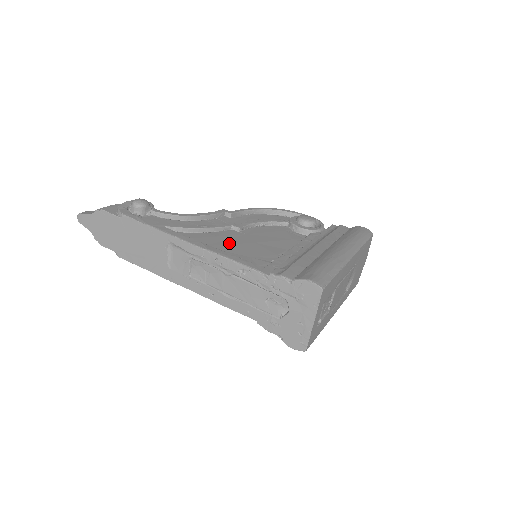
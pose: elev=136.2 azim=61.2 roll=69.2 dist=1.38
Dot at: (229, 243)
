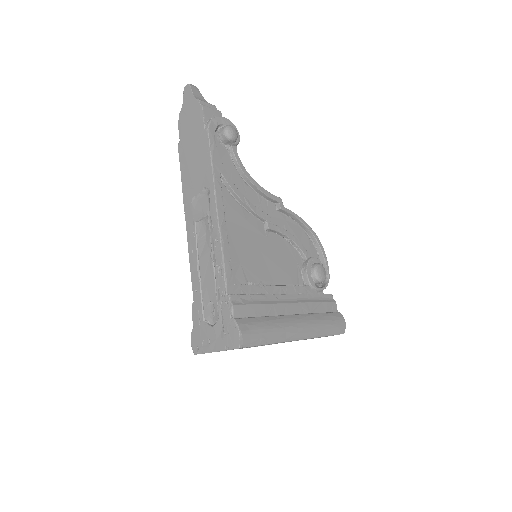
Dot at: (244, 234)
